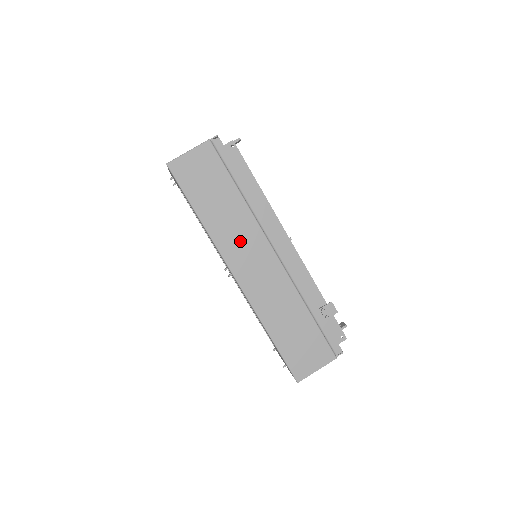
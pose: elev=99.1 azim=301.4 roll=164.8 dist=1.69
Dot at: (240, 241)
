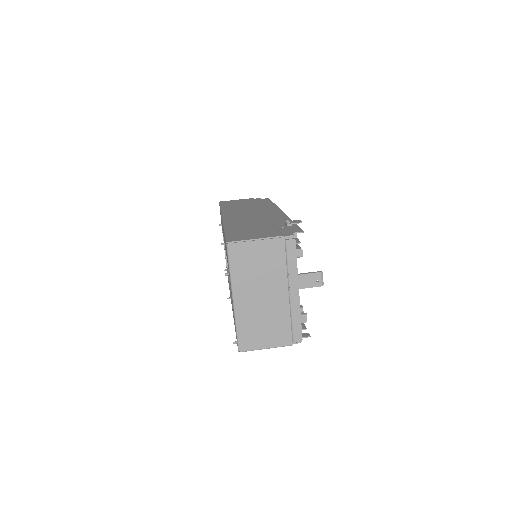
Dot at: occluded
